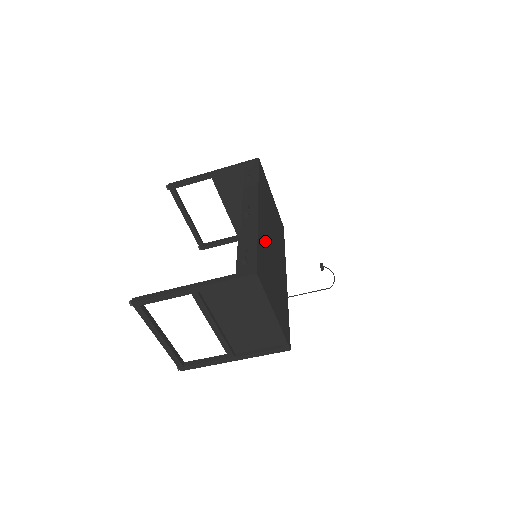
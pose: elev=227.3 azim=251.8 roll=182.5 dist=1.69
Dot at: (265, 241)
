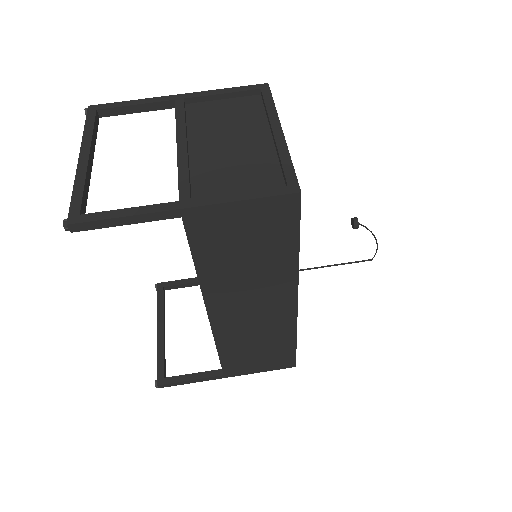
Dot at: occluded
